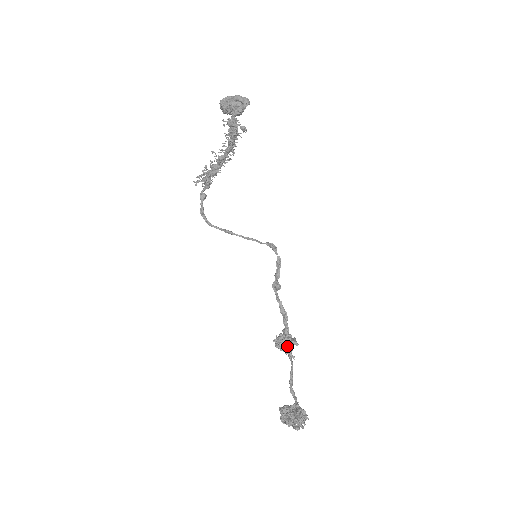
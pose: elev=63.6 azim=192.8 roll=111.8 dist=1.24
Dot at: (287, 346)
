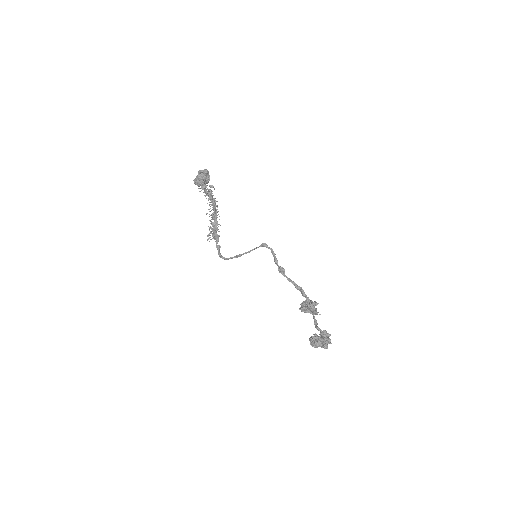
Dot at: (307, 305)
